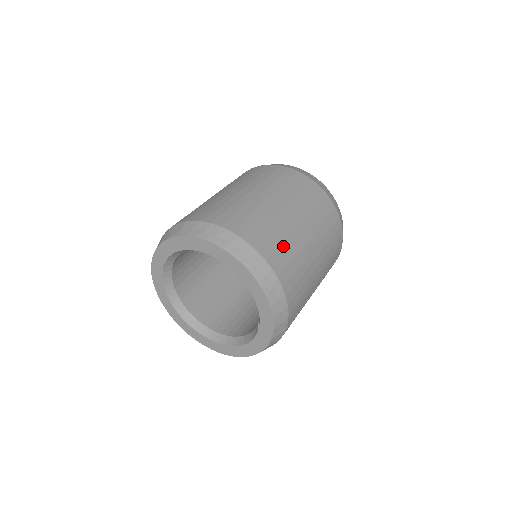
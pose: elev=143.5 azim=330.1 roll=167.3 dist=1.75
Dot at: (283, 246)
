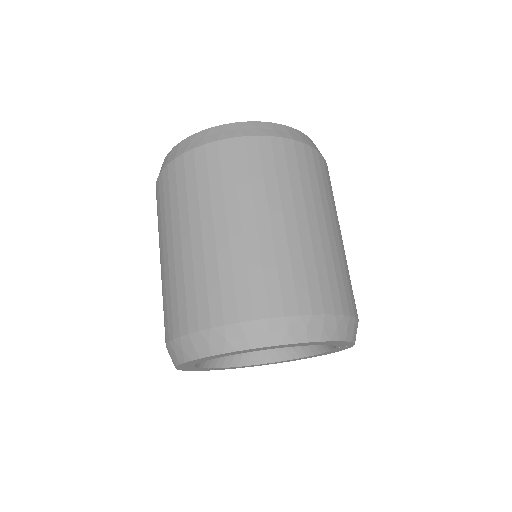
Dot at: (310, 273)
